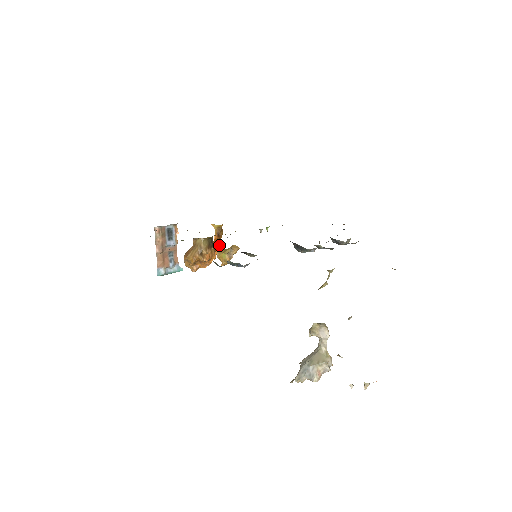
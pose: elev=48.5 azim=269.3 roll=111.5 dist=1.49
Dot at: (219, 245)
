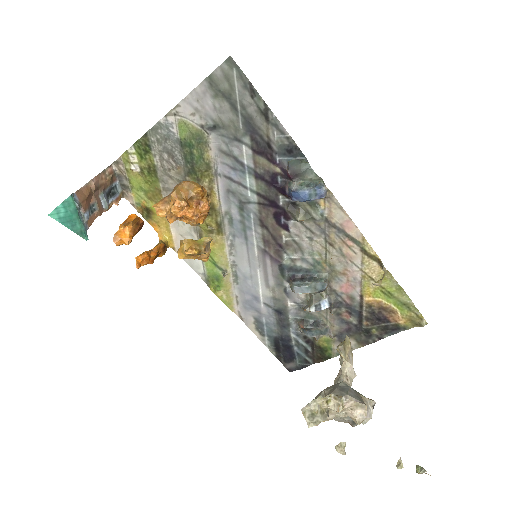
Dot at: (154, 259)
